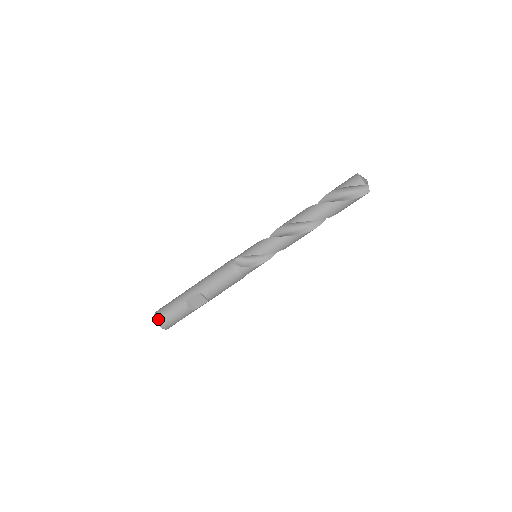
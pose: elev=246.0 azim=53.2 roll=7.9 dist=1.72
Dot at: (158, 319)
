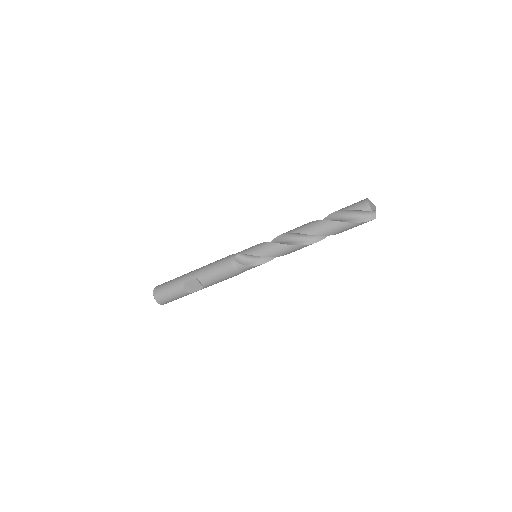
Dot at: (156, 294)
